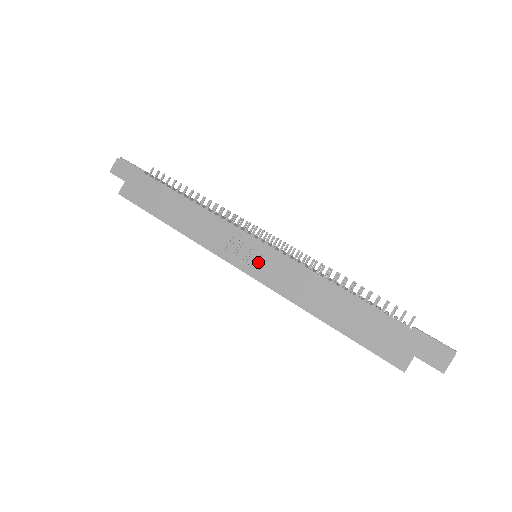
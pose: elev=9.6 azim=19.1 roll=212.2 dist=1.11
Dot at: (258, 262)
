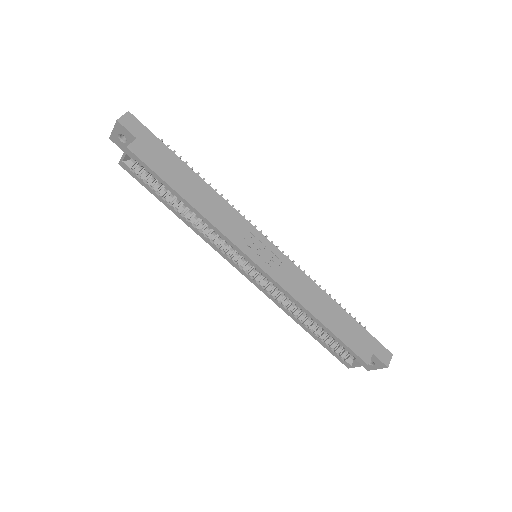
Dot at: (270, 260)
